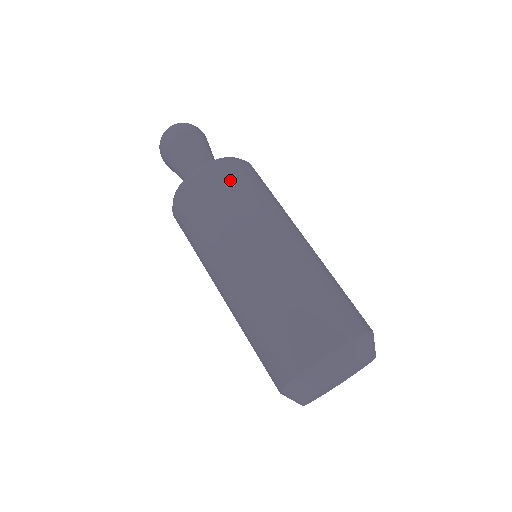
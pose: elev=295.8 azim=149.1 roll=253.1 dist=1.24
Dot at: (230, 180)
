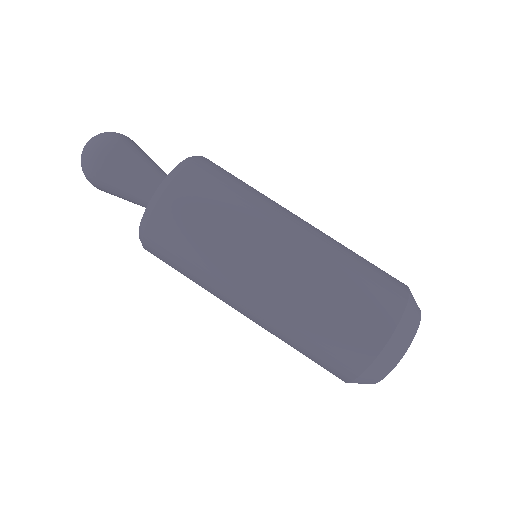
Dot at: (174, 234)
